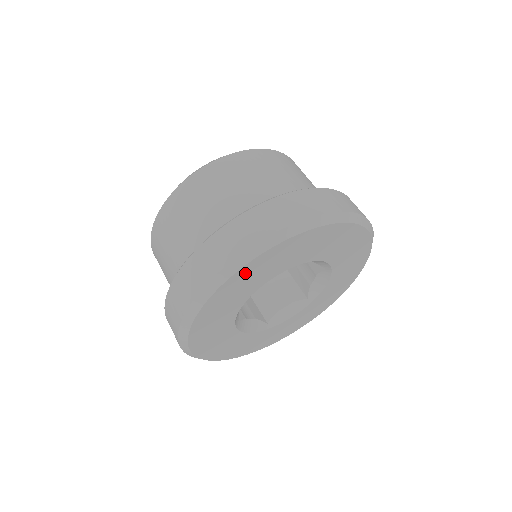
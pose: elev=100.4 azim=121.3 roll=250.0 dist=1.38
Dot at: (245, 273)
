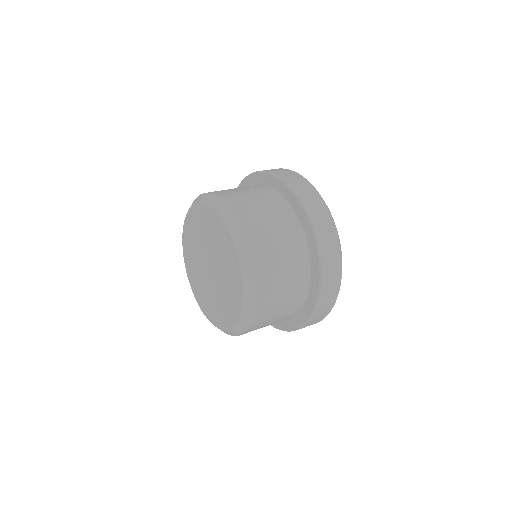
Dot at: occluded
